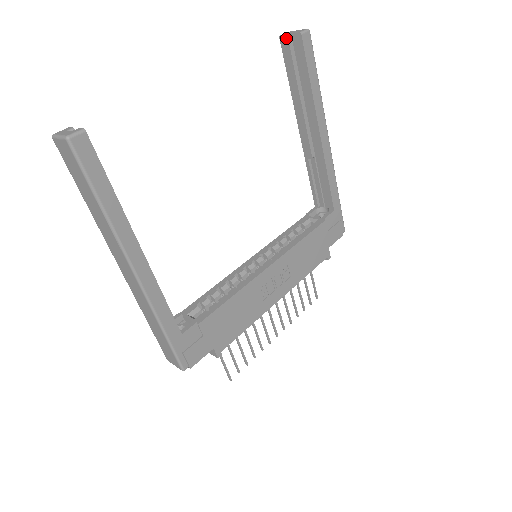
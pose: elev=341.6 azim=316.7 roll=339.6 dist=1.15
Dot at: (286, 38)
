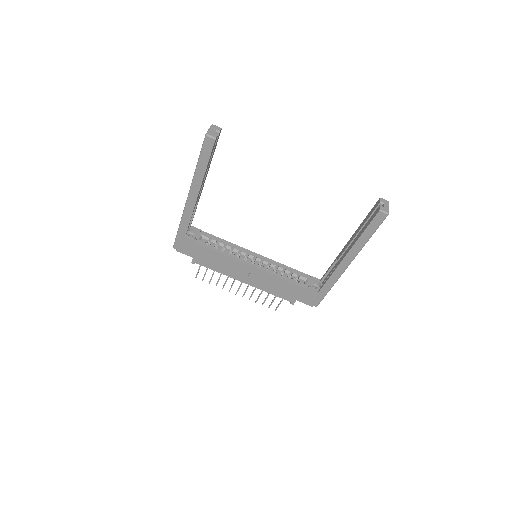
Dot at: (379, 202)
